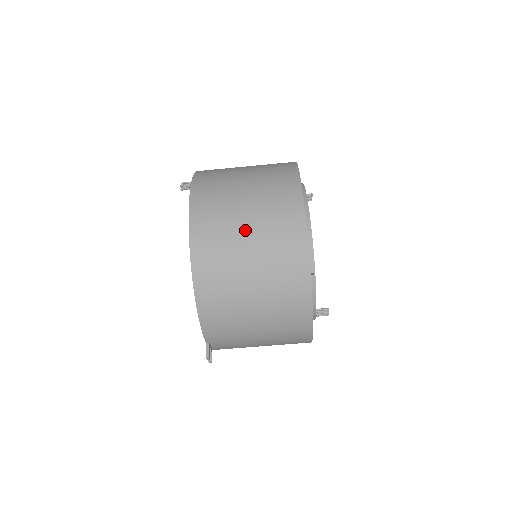
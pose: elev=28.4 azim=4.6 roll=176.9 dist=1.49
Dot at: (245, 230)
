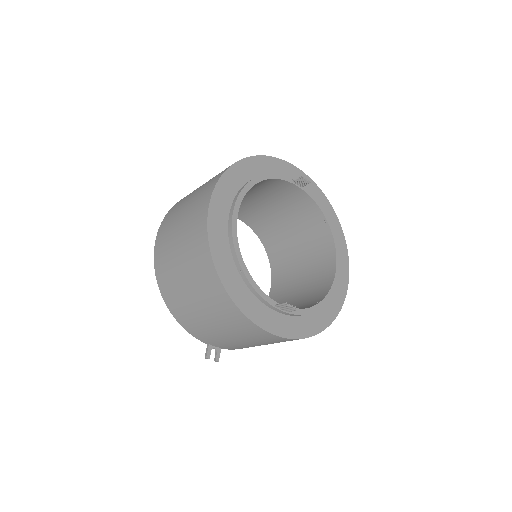
Dot at: (177, 244)
